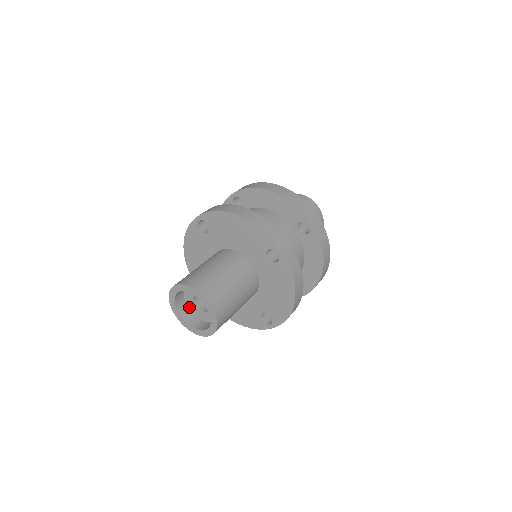
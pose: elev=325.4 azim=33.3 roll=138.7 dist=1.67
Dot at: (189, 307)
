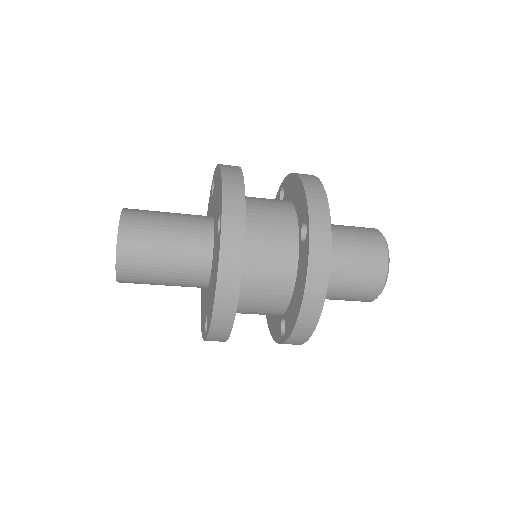
Dot at: occluded
